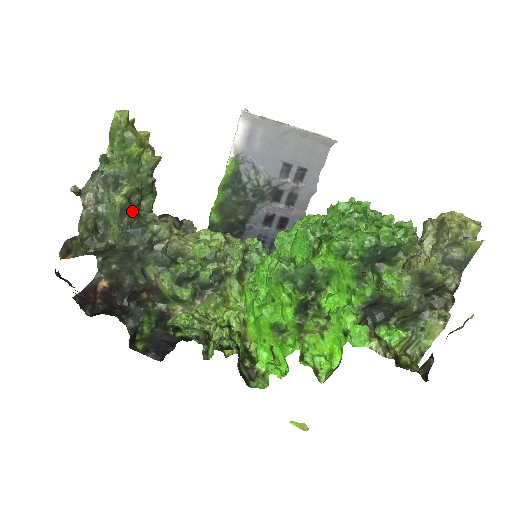
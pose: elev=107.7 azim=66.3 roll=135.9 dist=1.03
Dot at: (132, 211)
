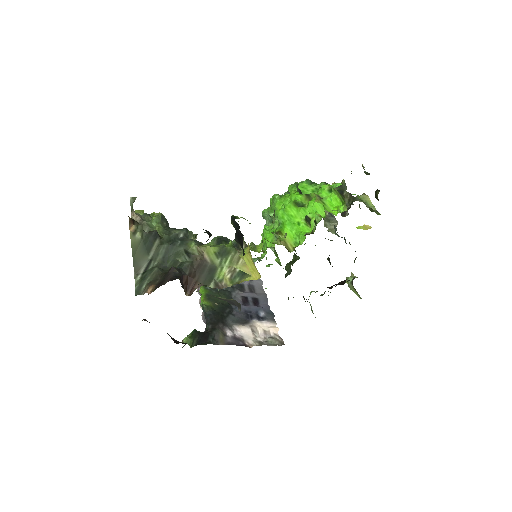
Dot at: (167, 223)
